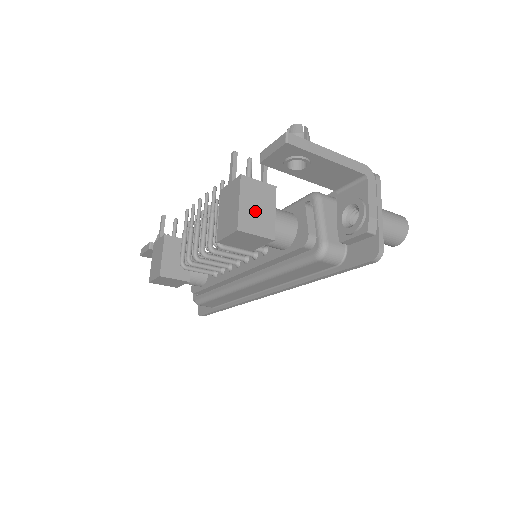
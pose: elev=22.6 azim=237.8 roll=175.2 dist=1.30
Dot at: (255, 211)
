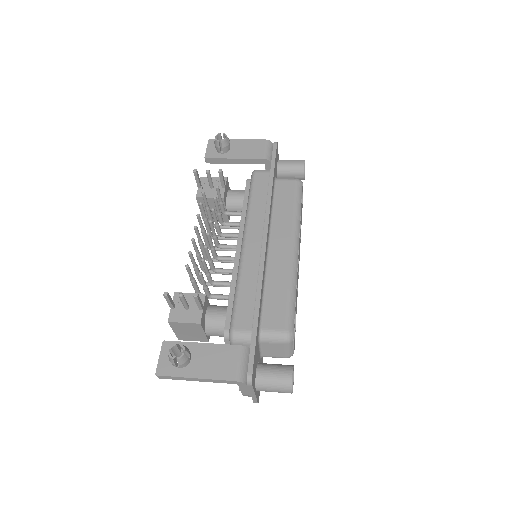
Dot at: (188, 334)
